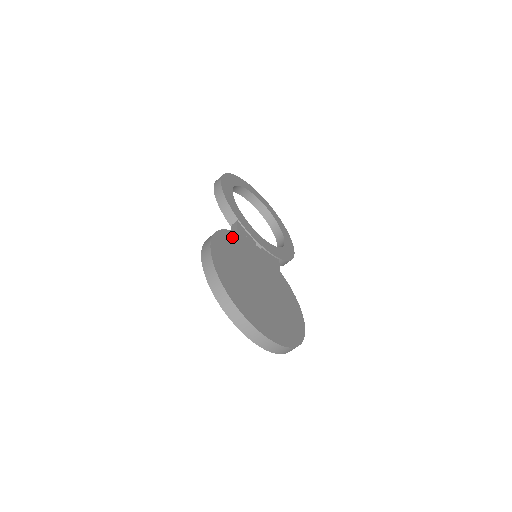
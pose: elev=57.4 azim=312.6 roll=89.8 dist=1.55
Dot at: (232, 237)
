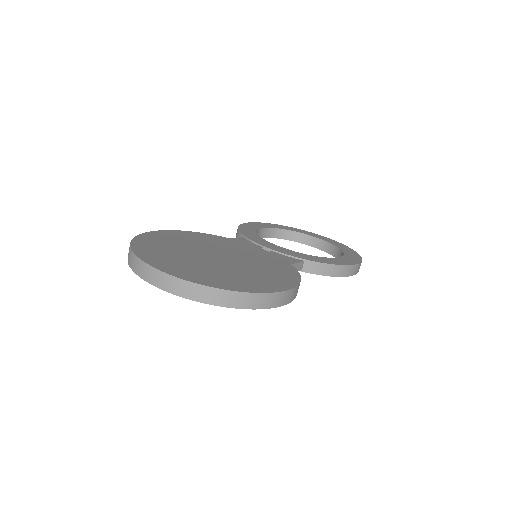
Dot at: (208, 236)
